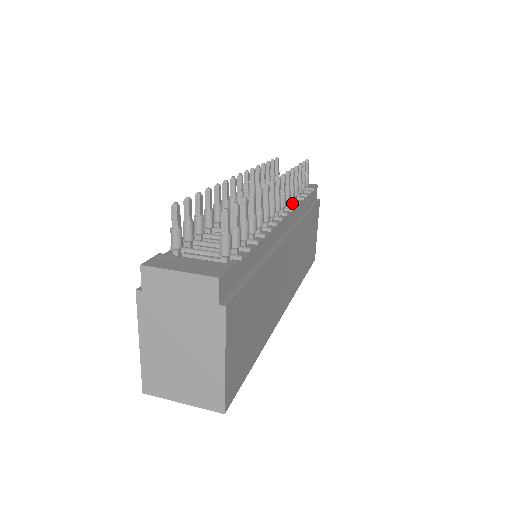
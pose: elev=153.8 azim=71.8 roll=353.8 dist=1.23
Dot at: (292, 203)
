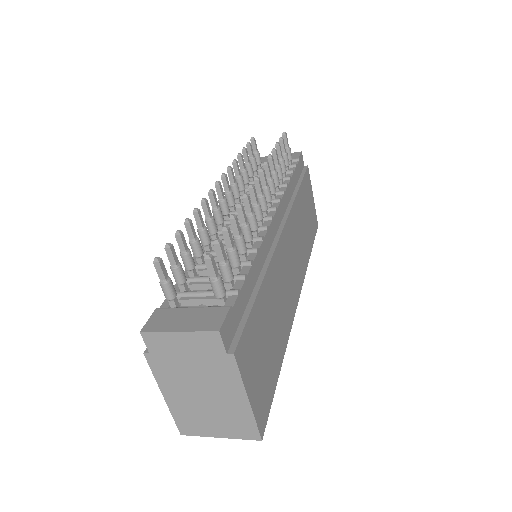
Dot at: (279, 189)
